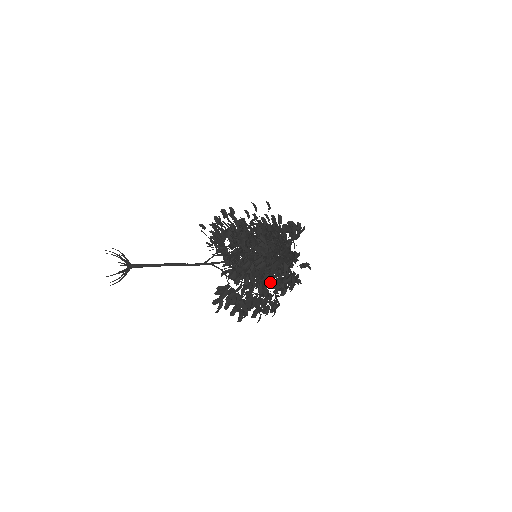
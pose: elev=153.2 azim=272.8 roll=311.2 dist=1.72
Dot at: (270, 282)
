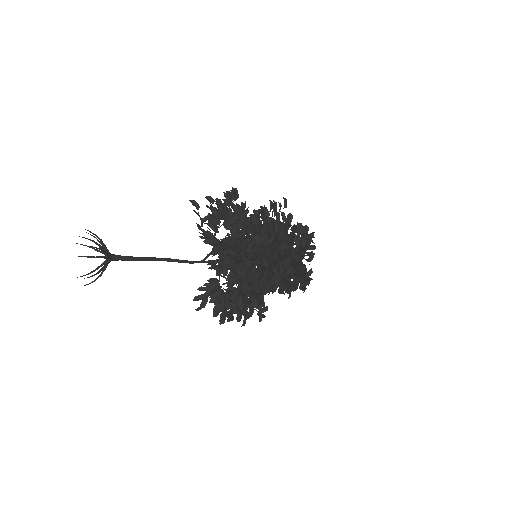
Dot at: occluded
